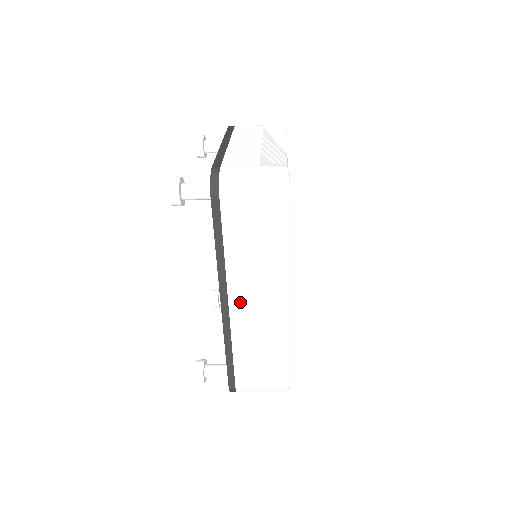
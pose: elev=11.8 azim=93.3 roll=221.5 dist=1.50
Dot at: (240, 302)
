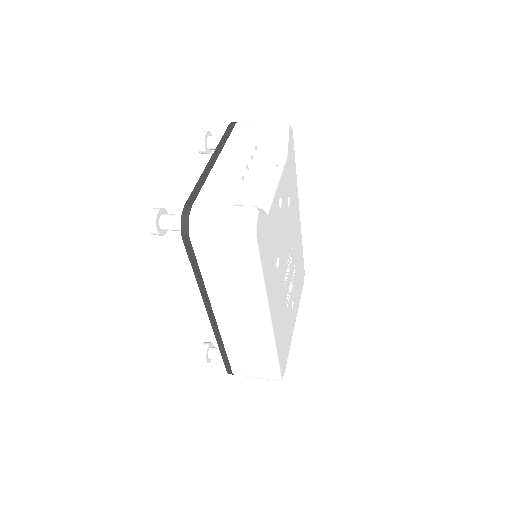
Dot at: (225, 316)
